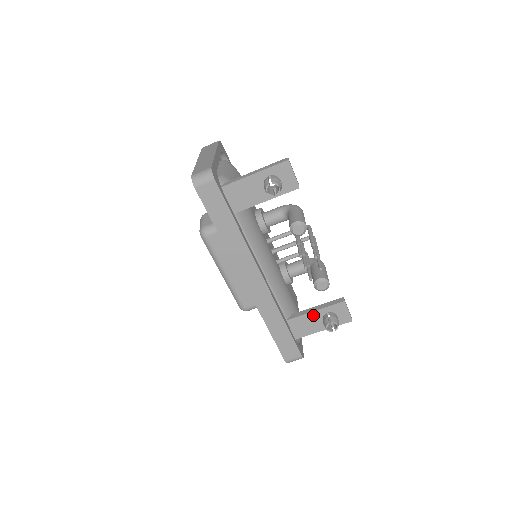
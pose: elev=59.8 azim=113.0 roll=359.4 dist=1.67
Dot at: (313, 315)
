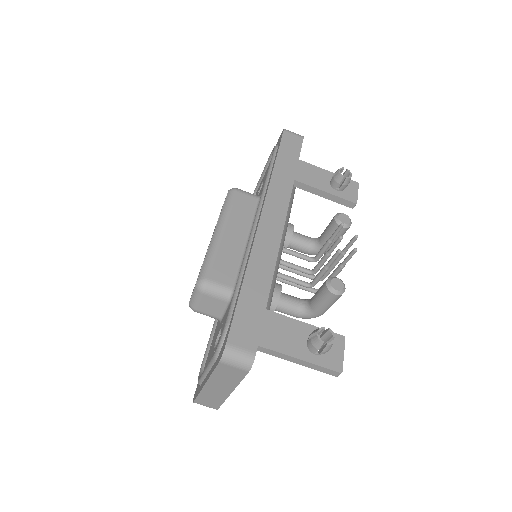
Dot at: (297, 326)
